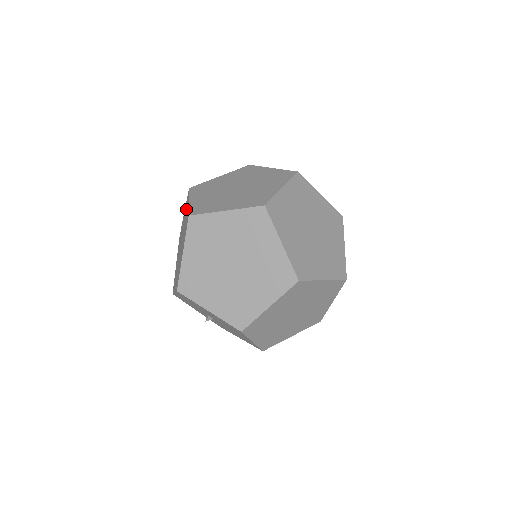
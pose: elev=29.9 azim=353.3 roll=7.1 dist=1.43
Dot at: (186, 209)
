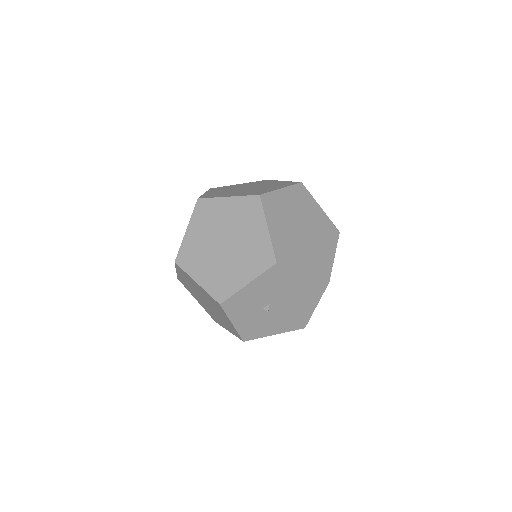
Dot at: (214, 211)
